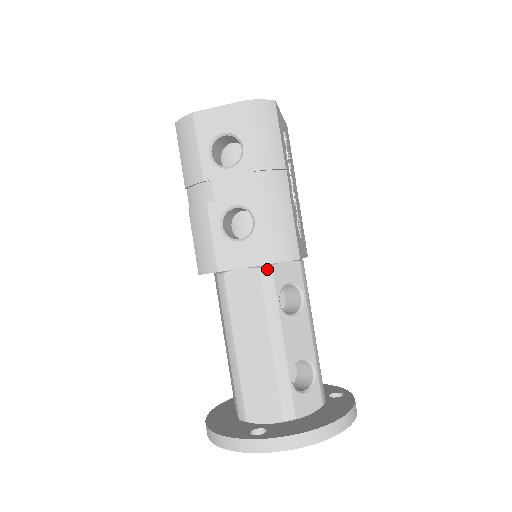
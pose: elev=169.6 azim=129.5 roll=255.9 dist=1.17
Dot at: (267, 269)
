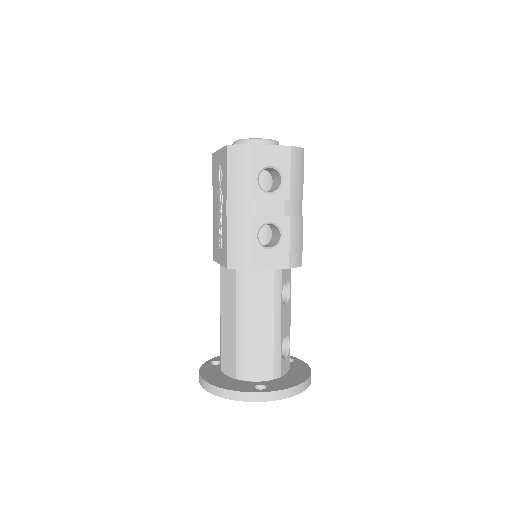
Dot at: (279, 270)
